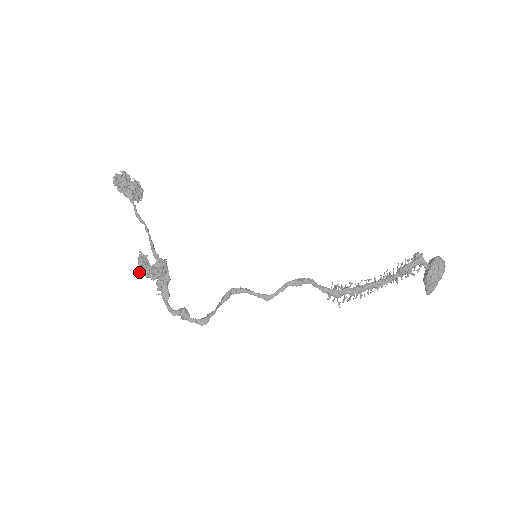
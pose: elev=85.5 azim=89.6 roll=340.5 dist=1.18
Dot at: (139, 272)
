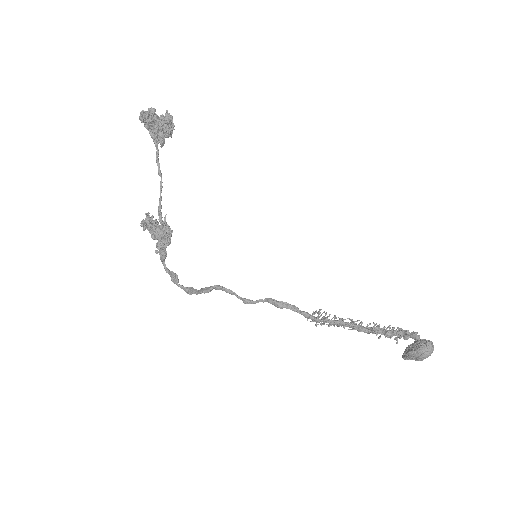
Dot at: (143, 229)
